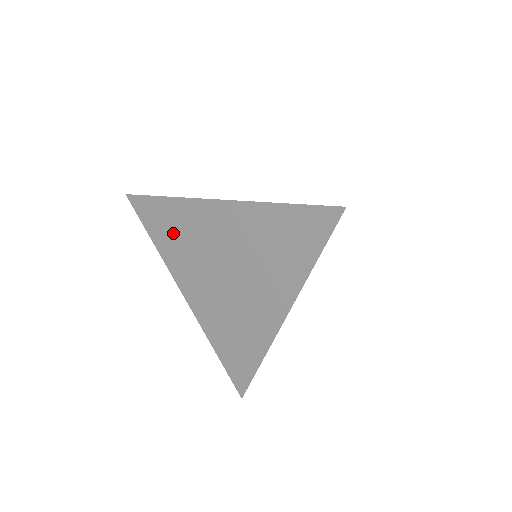
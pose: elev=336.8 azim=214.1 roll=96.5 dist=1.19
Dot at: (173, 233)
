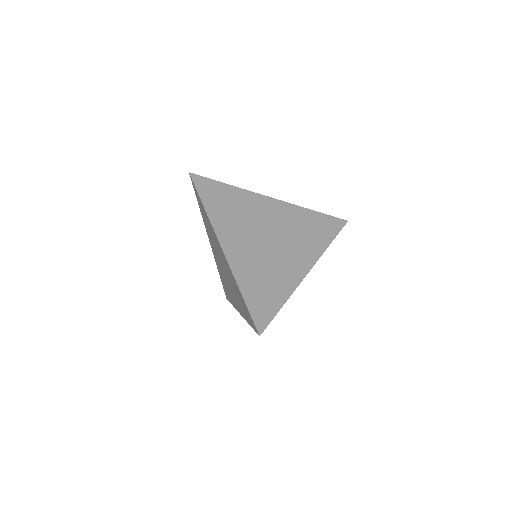
Dot at: (228, 205)
